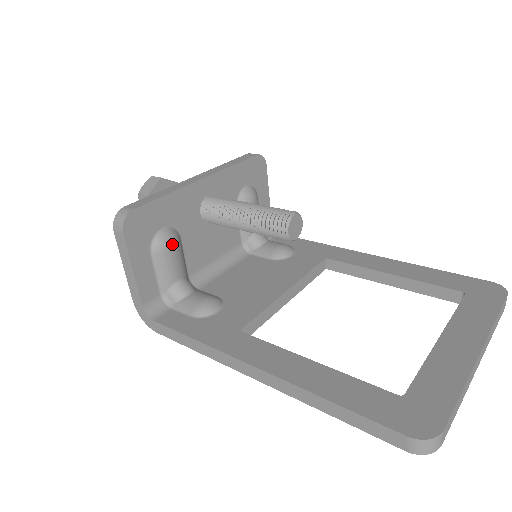
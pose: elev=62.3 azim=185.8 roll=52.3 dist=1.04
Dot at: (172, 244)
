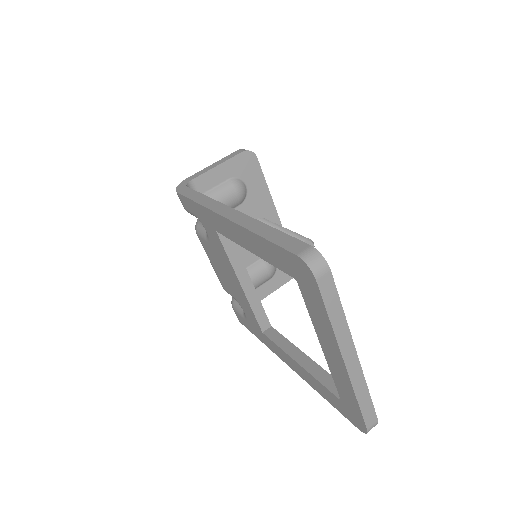
Dot at: (240, 193)
